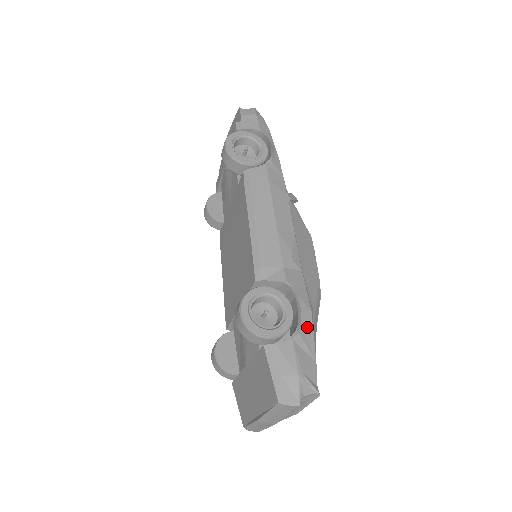
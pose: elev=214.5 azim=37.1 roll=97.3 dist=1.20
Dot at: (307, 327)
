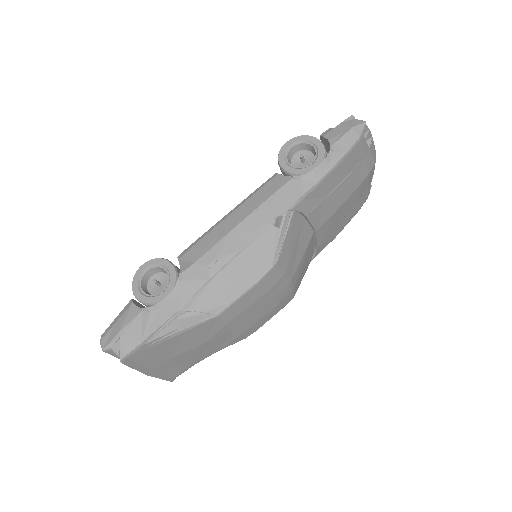
Dot at: (162, 316)
